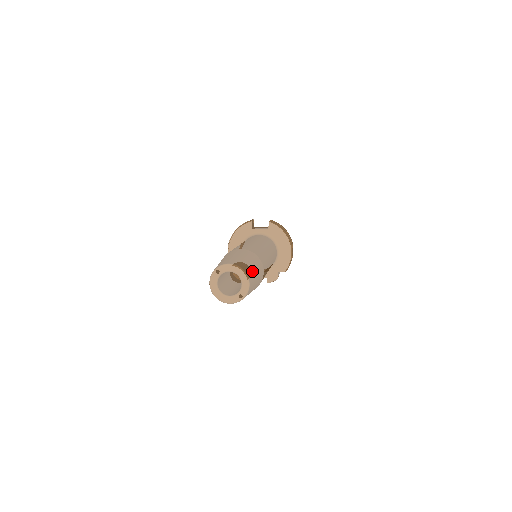
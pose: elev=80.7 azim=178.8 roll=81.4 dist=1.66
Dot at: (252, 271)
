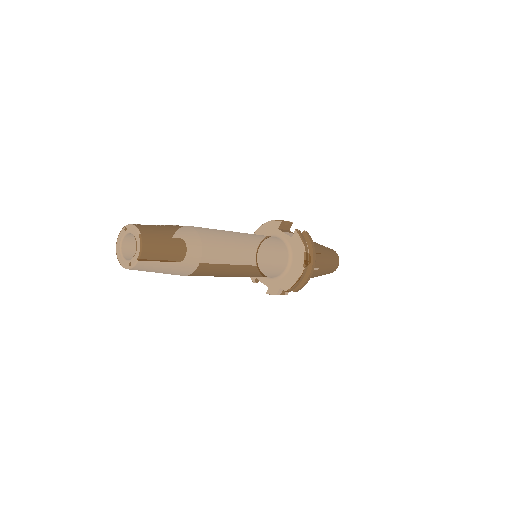
Dot at: (162, 248)
